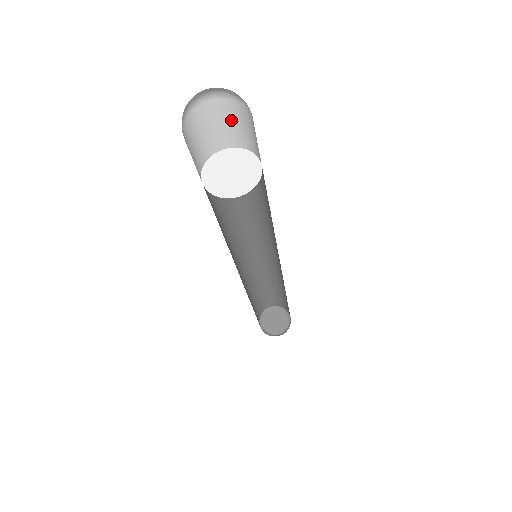
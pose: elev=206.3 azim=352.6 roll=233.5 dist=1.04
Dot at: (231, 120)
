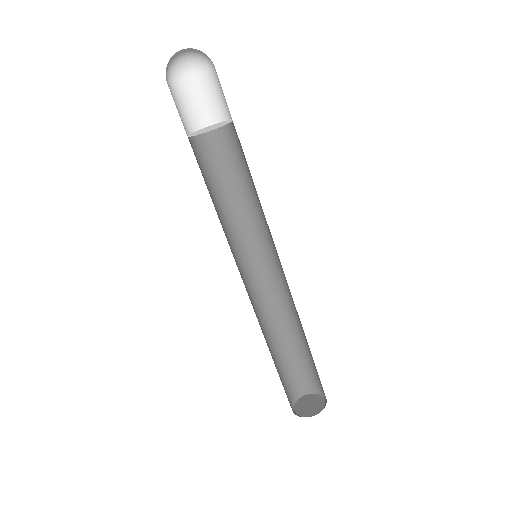
Dot at: (212, 92)
